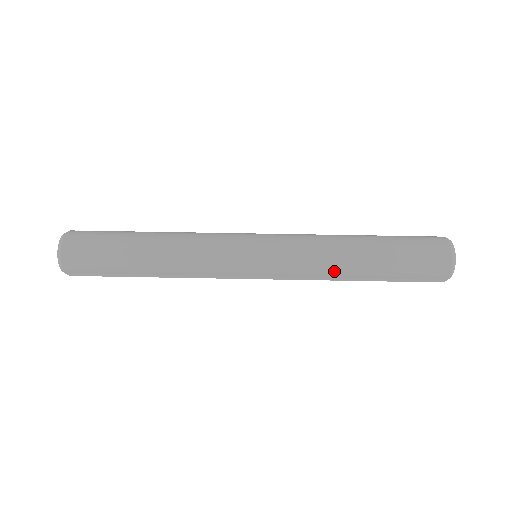
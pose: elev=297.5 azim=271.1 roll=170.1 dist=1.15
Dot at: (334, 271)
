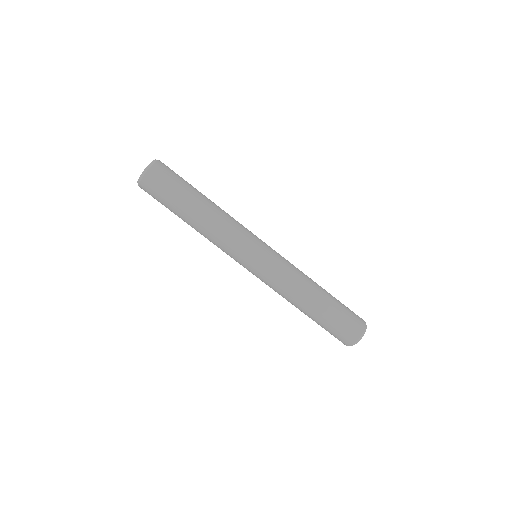
Dot at: occluded
